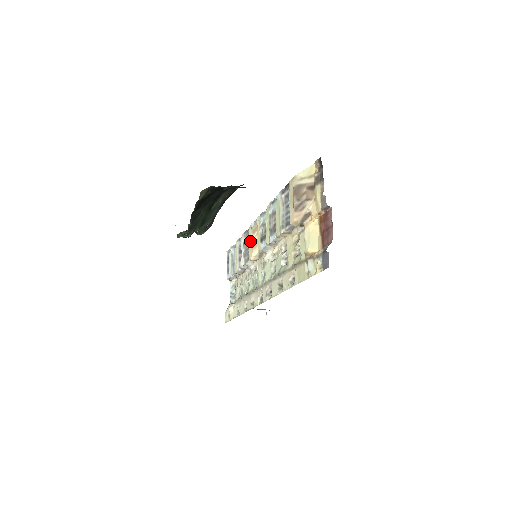
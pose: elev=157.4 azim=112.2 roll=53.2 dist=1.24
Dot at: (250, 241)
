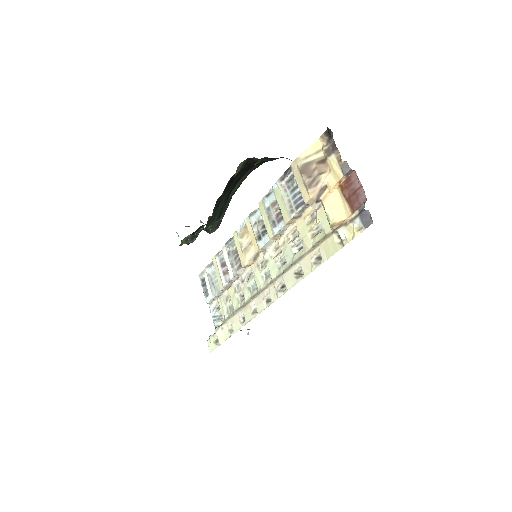
Dot at: (239, 247)
